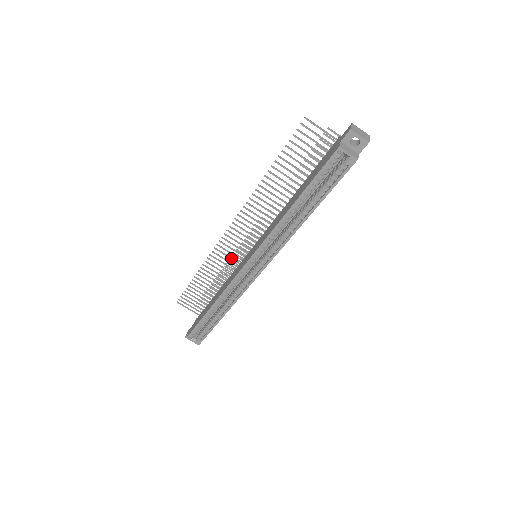
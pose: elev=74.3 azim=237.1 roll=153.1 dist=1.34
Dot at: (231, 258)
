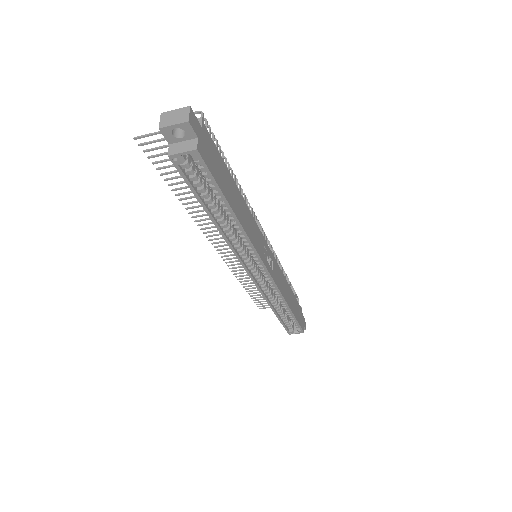
Dot at: occluded
